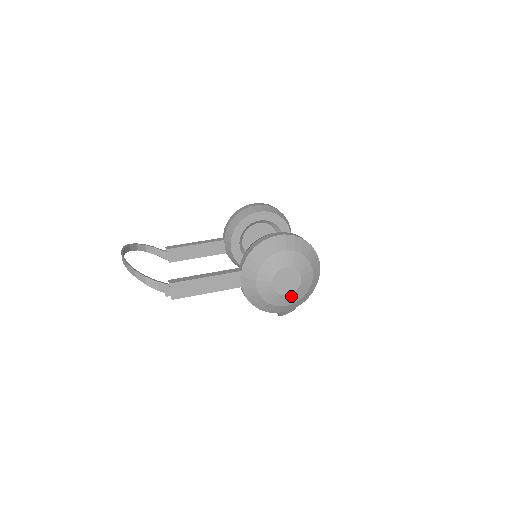
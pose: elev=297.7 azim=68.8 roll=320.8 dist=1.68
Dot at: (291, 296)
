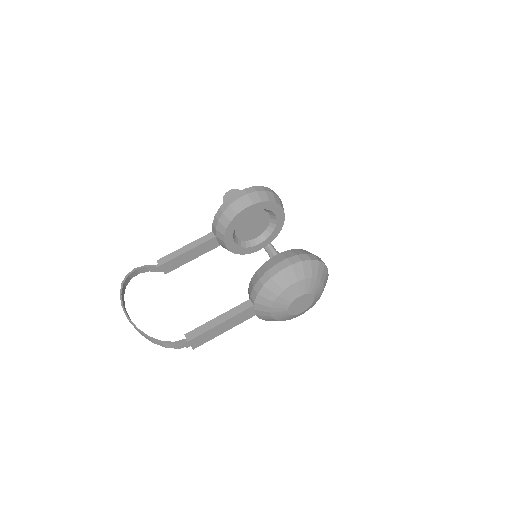
Dot at: (305, 310)
